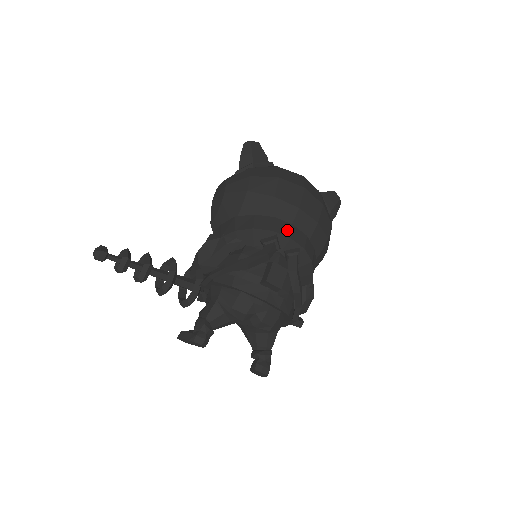
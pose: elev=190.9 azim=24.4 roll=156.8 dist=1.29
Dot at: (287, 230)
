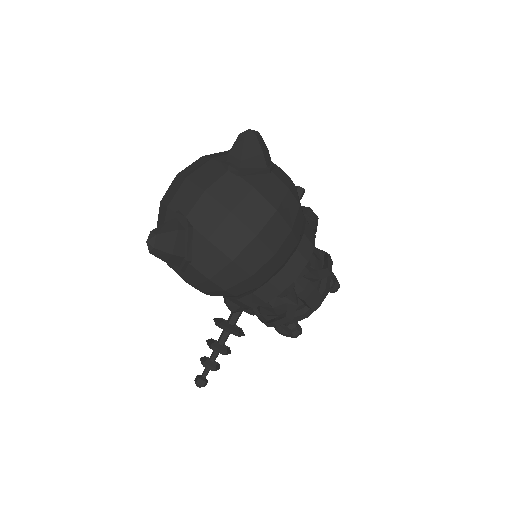
Dot at: (287, 277)
